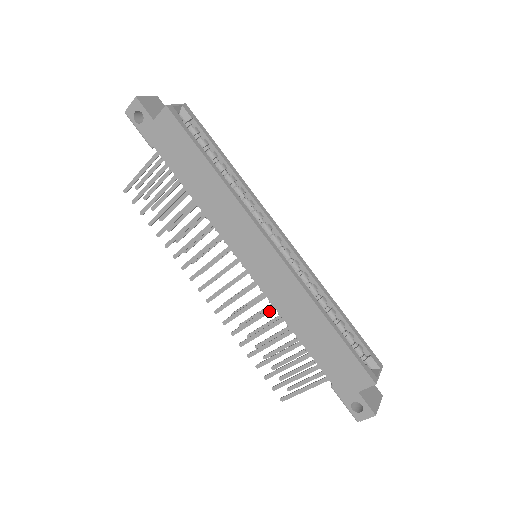
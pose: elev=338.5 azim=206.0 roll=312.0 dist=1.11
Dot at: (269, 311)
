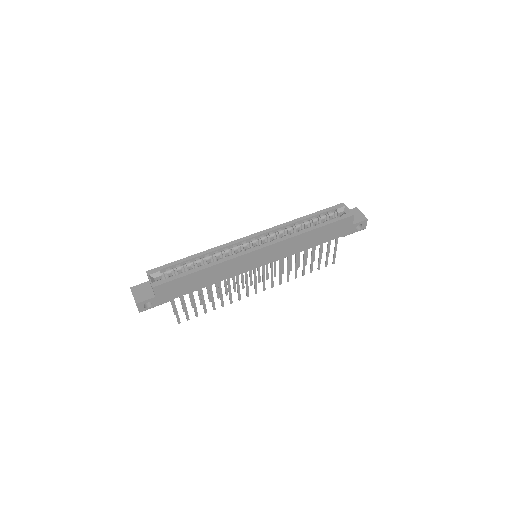
Dot at: (289, 258)
